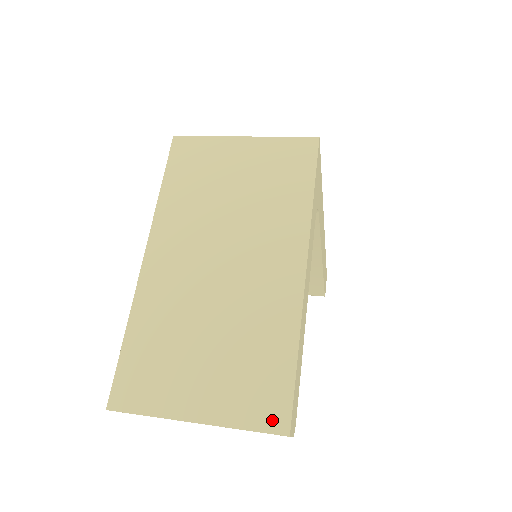
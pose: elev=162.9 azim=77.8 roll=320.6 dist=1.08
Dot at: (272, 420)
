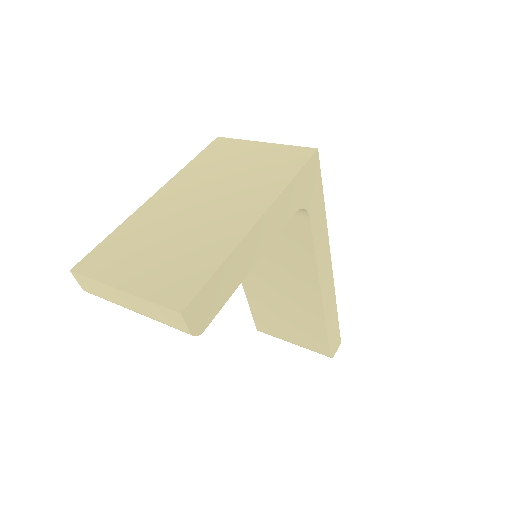
Dot at: (175, 300)
